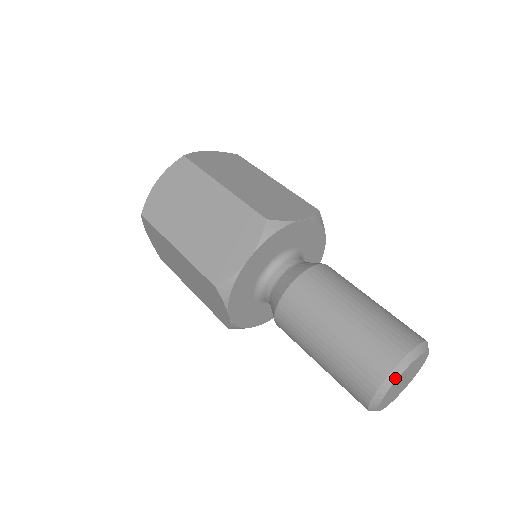
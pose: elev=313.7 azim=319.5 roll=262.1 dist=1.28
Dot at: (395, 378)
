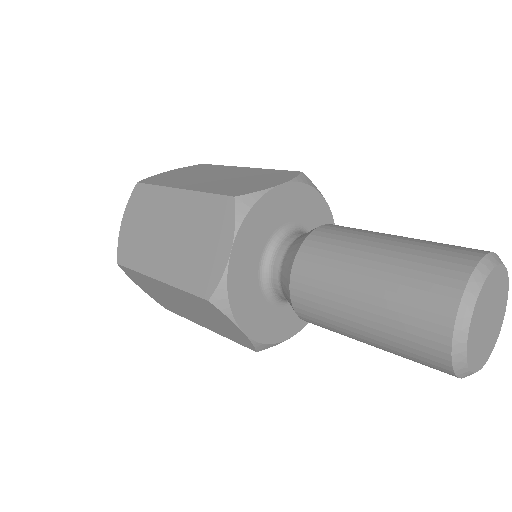
Dot at: (469, 313)
